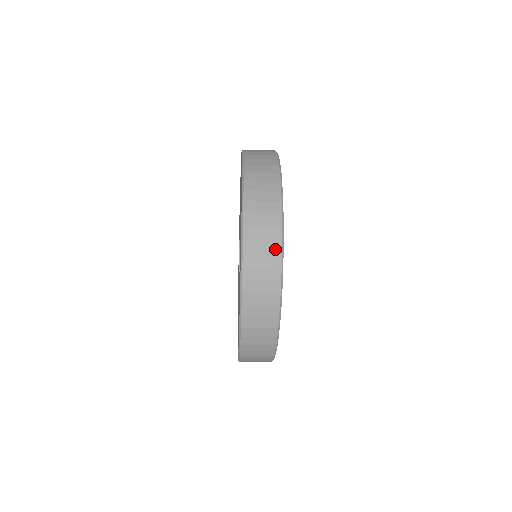
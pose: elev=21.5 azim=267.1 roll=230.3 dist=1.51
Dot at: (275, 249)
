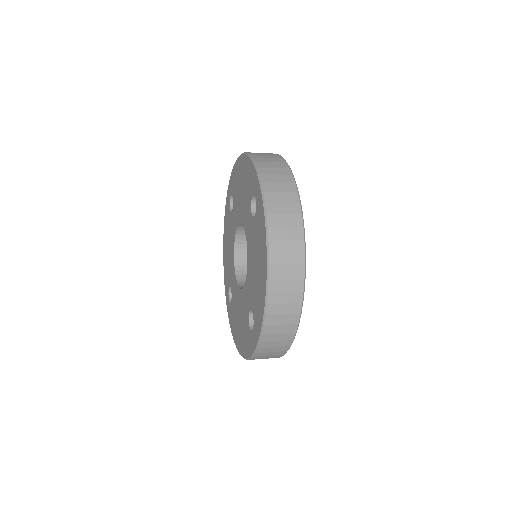
Dot at: (293, 320)
